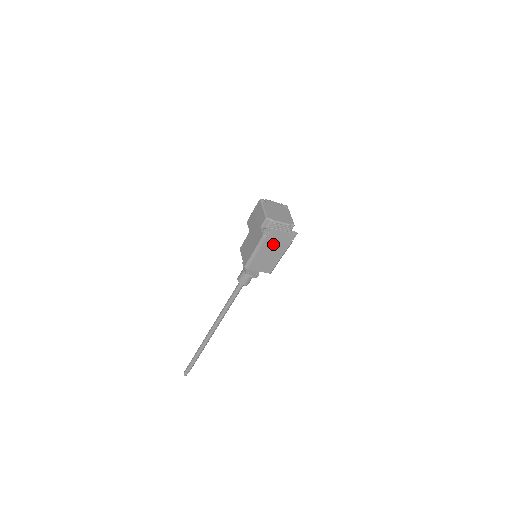
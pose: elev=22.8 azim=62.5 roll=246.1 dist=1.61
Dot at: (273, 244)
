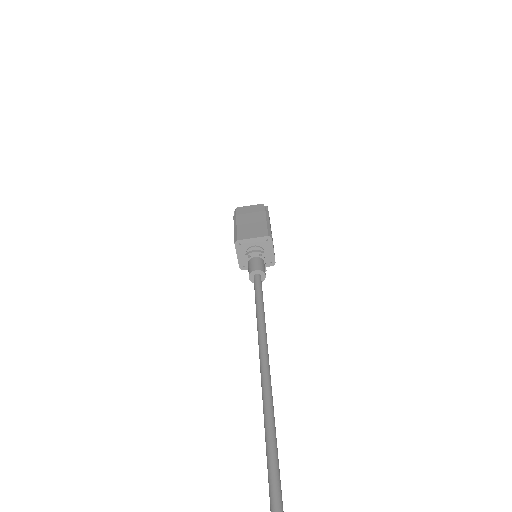
Dot at: (247, 216)
